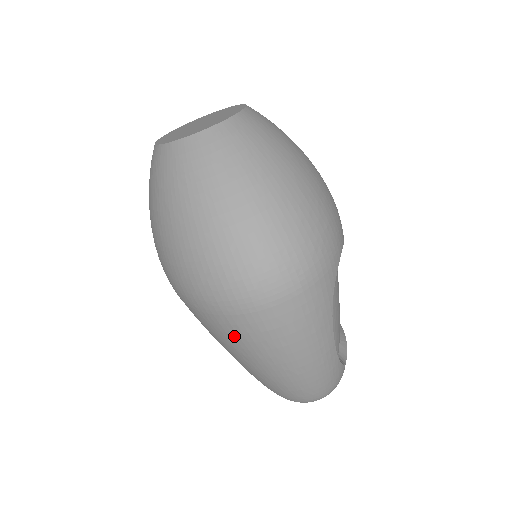
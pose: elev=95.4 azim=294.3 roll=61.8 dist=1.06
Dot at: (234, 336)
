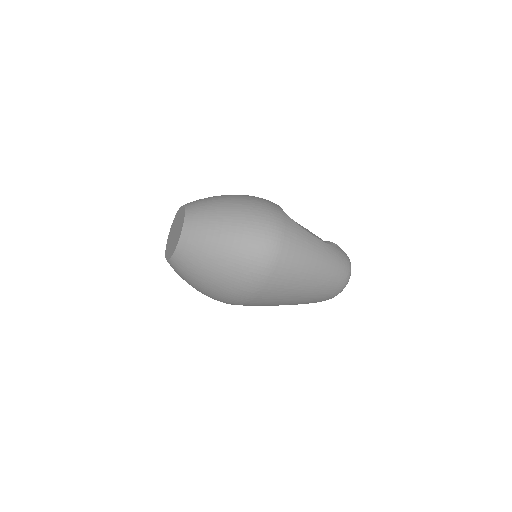
Dot at: (285, 282)
